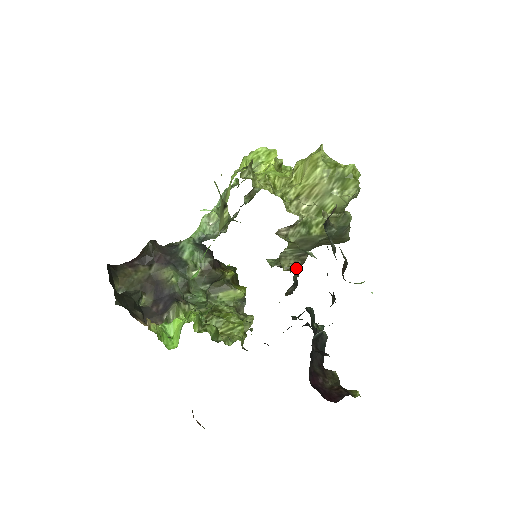
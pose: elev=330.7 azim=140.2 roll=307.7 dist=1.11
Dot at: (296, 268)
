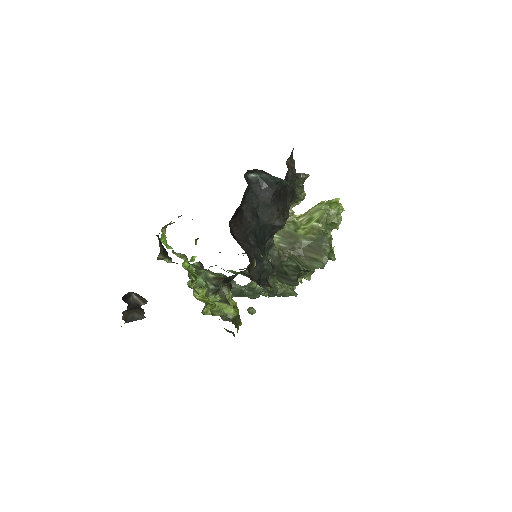
Dot at: (276, 247)
